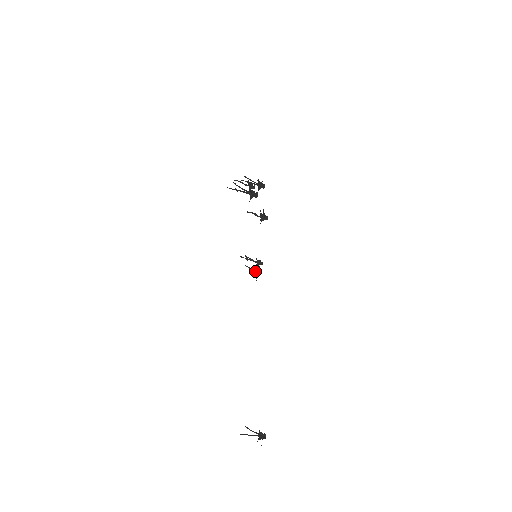
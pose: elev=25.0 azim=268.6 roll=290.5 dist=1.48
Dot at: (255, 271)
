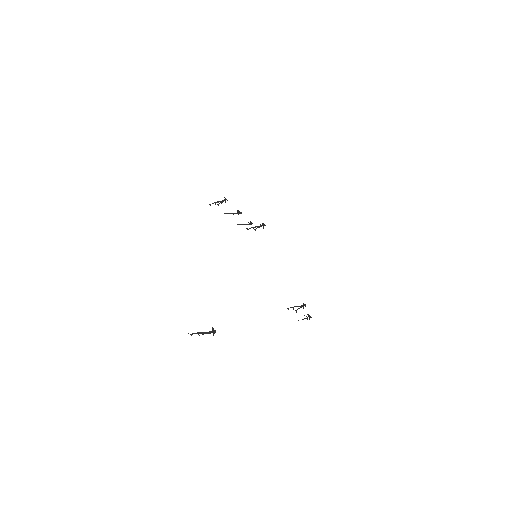
Dot at: (305, 318)
